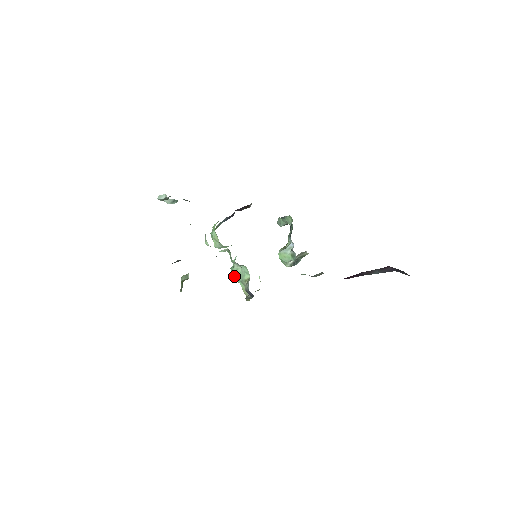
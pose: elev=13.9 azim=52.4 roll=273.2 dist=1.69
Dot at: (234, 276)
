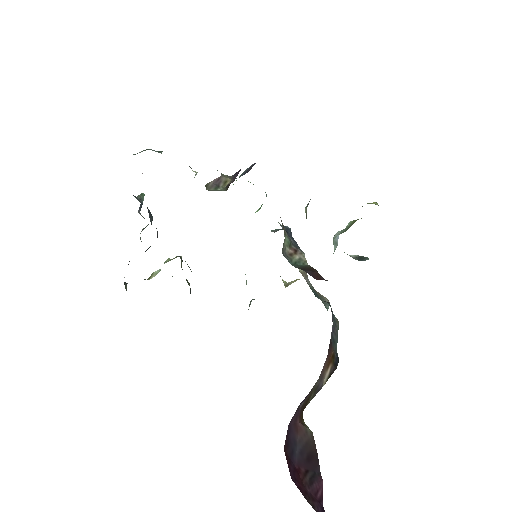
Dot at: occluded
